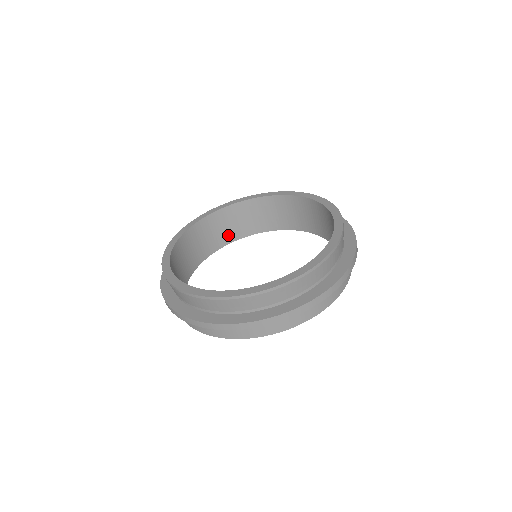
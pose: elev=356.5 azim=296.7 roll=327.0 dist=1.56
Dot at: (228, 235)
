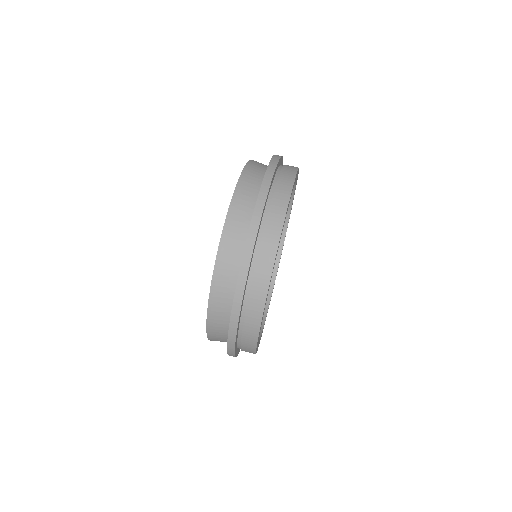
Dot at: occluded
